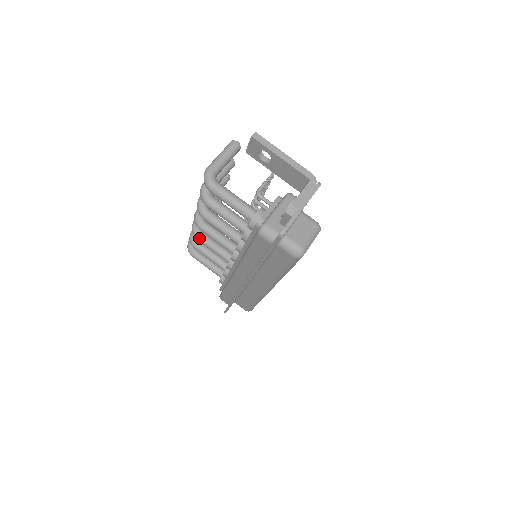
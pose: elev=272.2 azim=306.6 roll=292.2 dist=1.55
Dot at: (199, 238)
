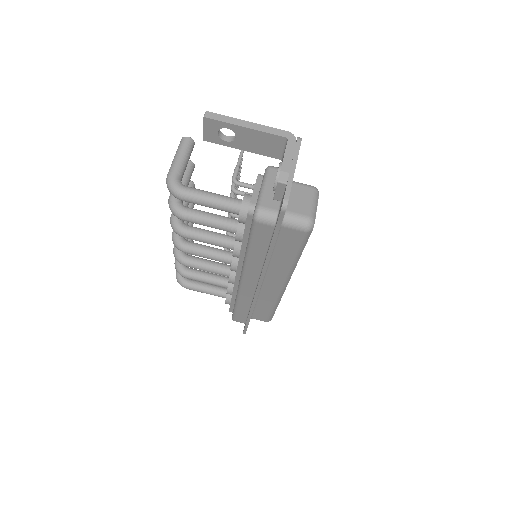
Dot at: (187, 263)
